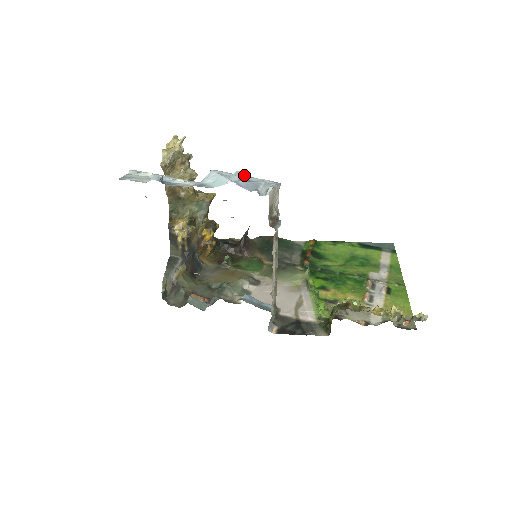
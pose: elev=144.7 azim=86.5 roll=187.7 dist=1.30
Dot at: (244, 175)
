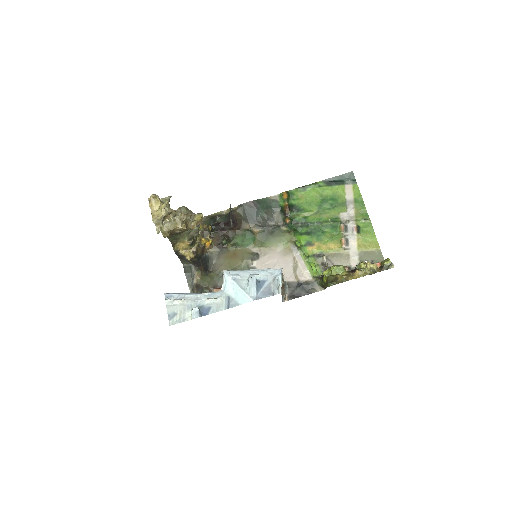
Dot at: (257, 282)
